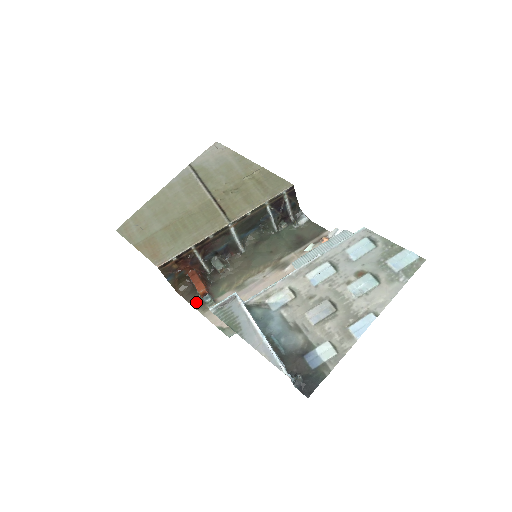
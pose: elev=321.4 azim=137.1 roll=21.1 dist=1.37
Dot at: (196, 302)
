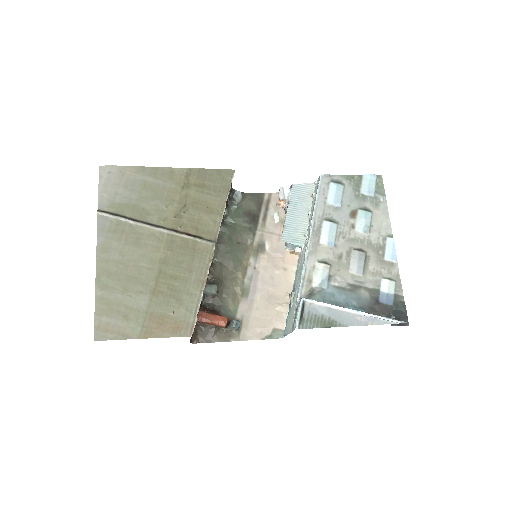
Dot at: (221, 336)
